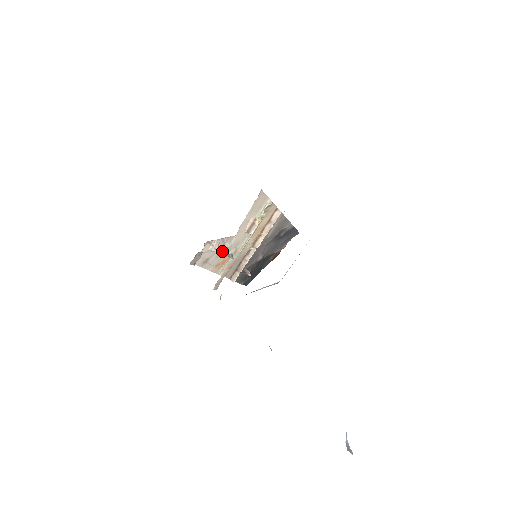
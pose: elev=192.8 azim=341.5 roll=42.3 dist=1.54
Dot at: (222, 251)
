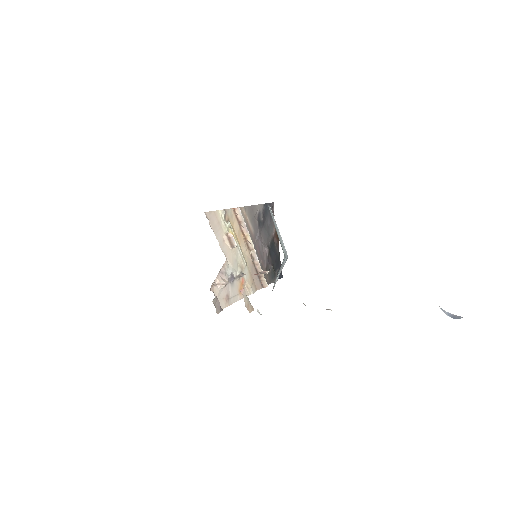
Dot at: (231, 279)
